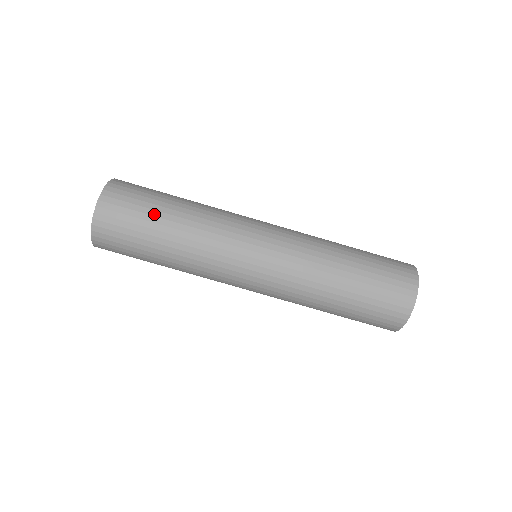
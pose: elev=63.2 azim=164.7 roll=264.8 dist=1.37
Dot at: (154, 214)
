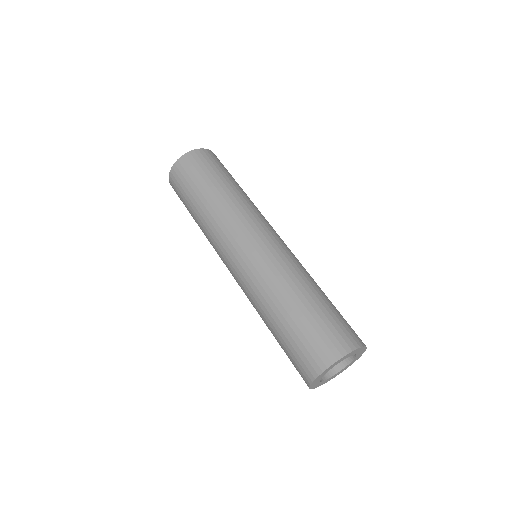
Dot at: (202, 183)
